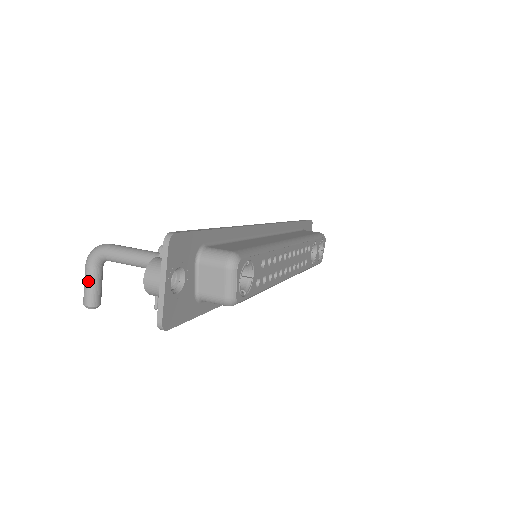
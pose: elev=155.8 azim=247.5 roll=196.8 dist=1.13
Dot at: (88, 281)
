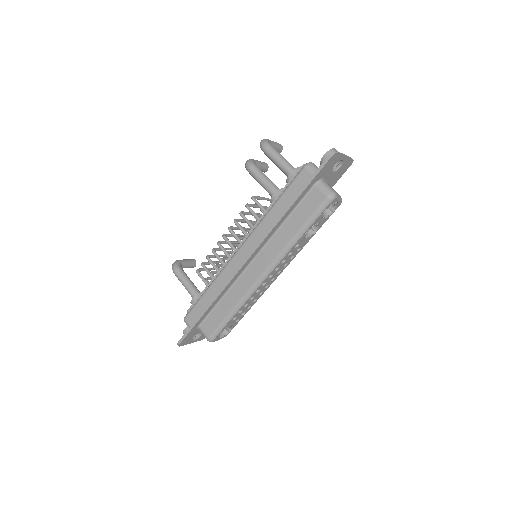
Dot at: occluded
